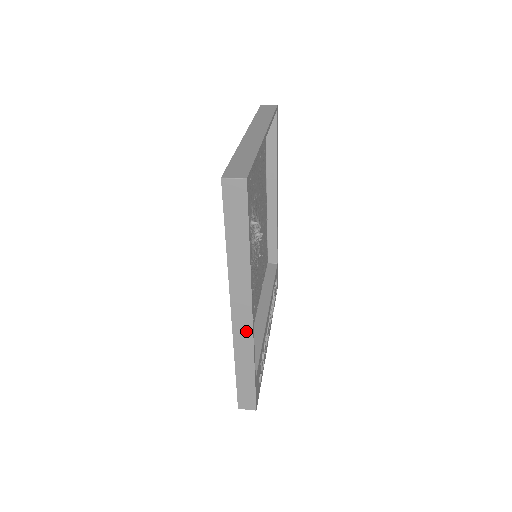
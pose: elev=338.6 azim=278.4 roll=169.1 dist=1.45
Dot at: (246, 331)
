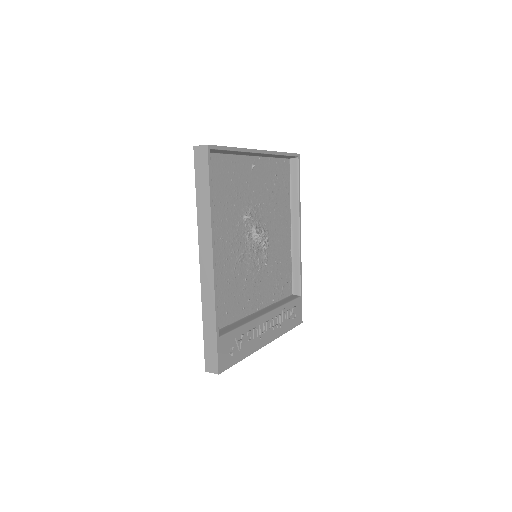
Dot at: (209, 281)
